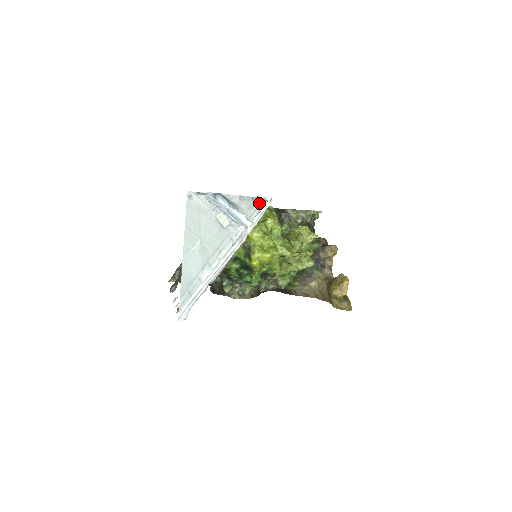
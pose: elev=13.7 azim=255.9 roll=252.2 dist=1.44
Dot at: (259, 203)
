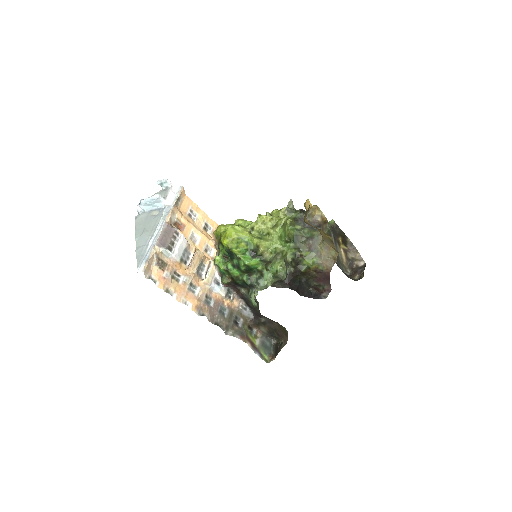
Dot at: (167, 189)
